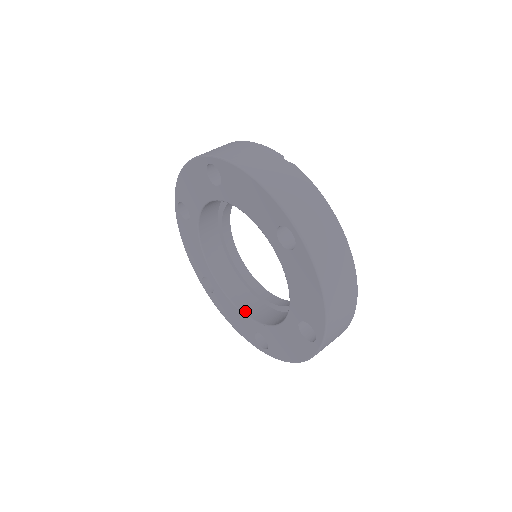
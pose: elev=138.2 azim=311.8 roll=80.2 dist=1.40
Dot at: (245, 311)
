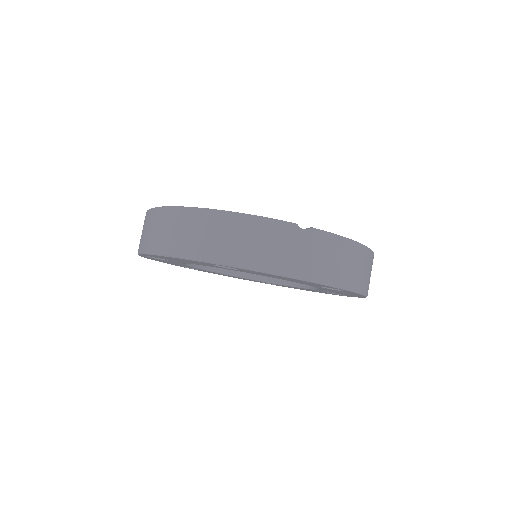
Dot at: (247, 276)
